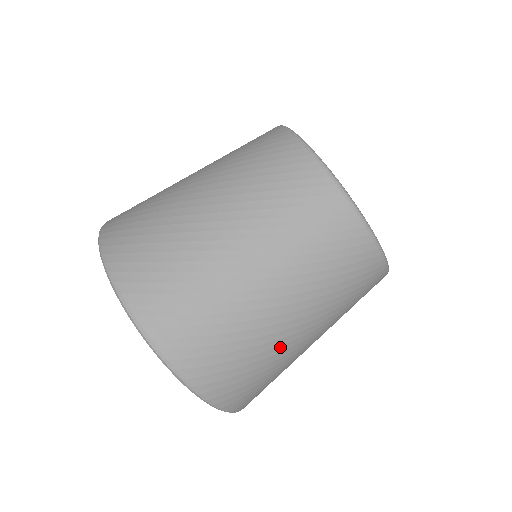
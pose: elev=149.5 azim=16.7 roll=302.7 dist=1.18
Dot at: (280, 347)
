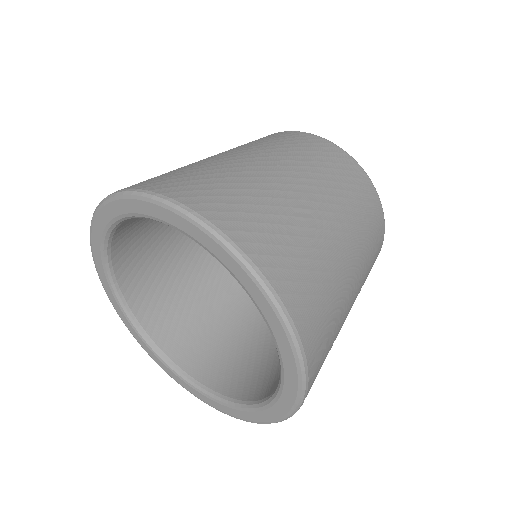
Dot at: (315, 231)
